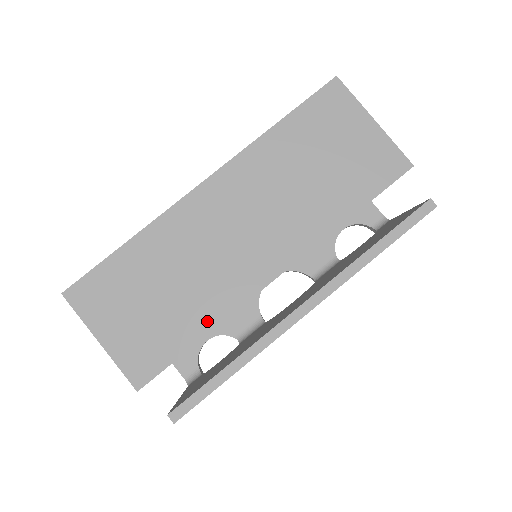
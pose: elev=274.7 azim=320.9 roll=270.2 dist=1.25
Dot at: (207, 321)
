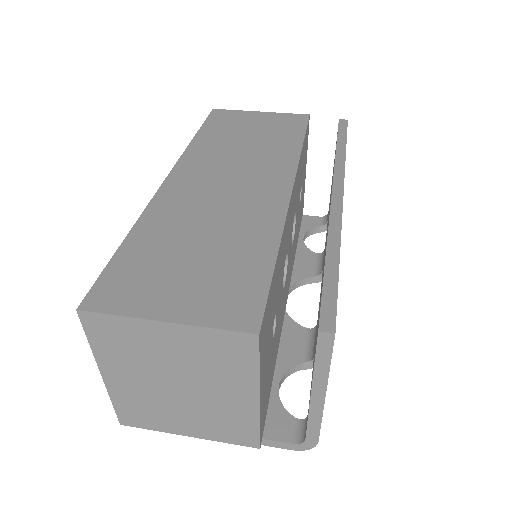
Dot at: (267, 241)
